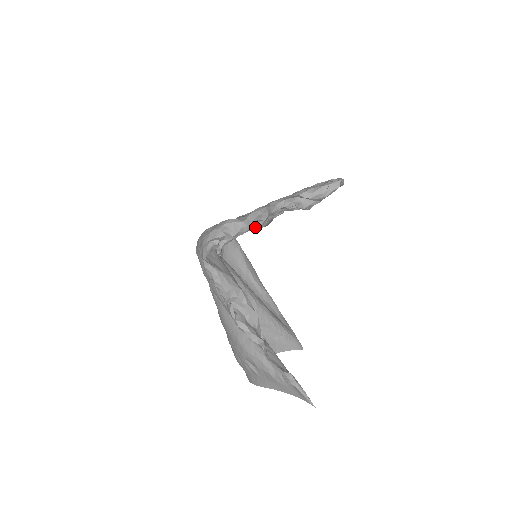
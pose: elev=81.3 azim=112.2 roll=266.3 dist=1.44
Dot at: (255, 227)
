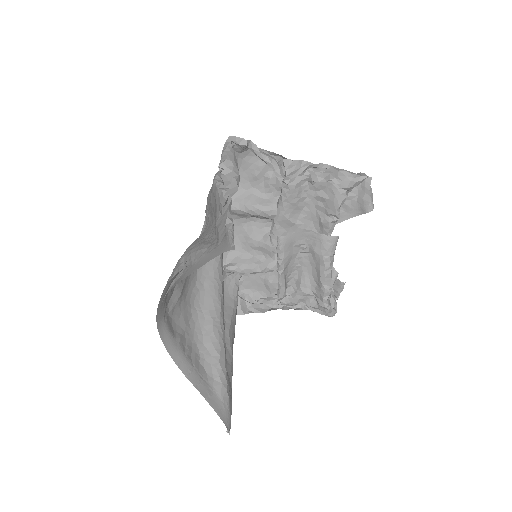
Dot at: occluded
